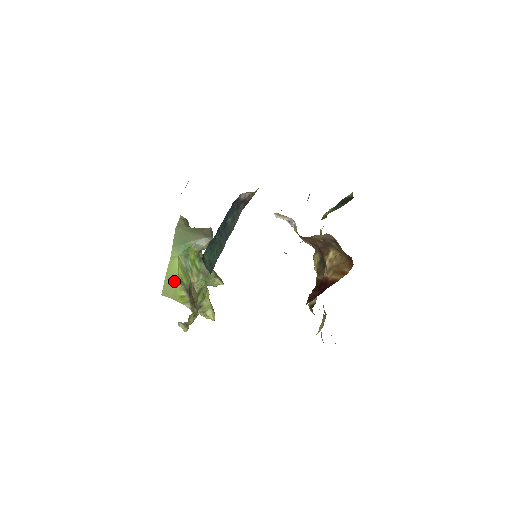
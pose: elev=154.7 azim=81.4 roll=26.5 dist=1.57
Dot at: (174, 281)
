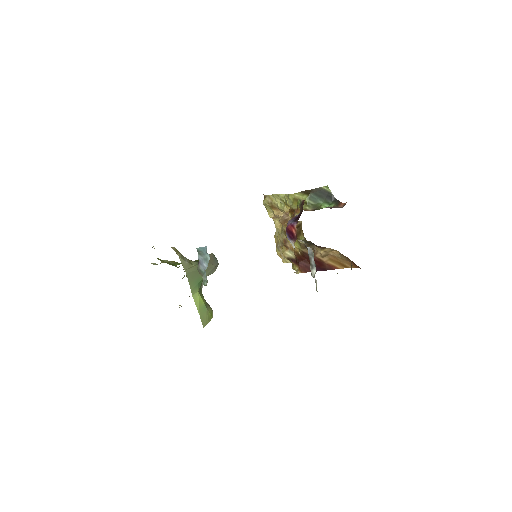
Dot at: (205, 311)
